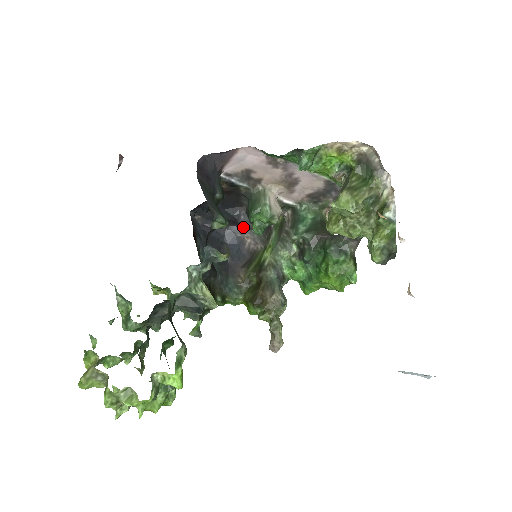
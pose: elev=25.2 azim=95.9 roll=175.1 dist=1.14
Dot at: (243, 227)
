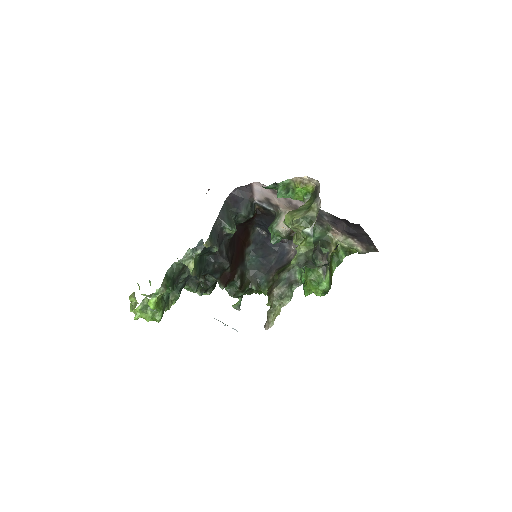
Dot at: occluded
